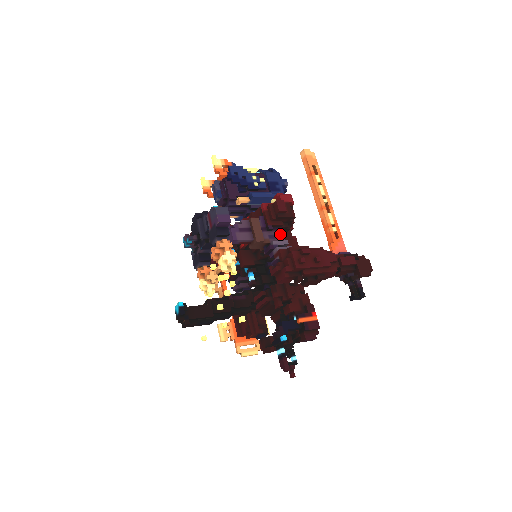
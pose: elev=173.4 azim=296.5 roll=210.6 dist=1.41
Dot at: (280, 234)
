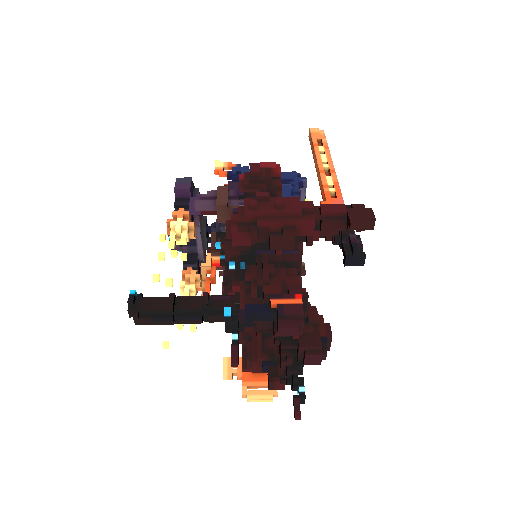
Dot at: occluded
